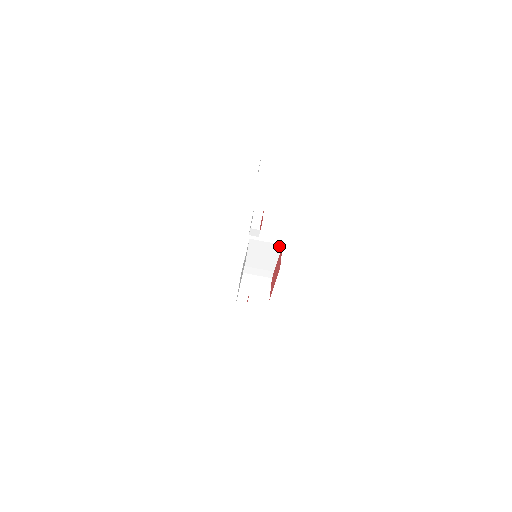
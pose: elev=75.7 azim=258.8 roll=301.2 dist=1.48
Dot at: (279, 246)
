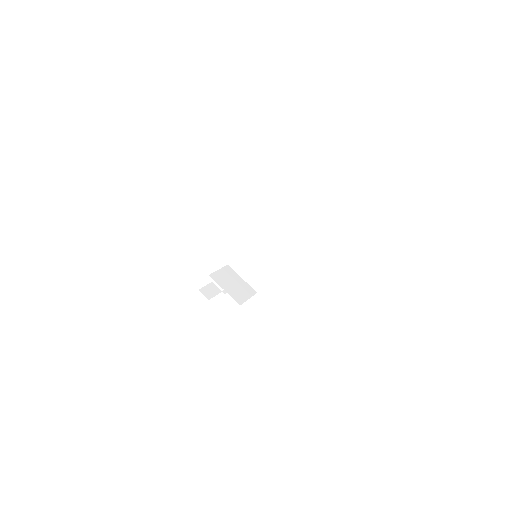
Dot at: (293, 242)
